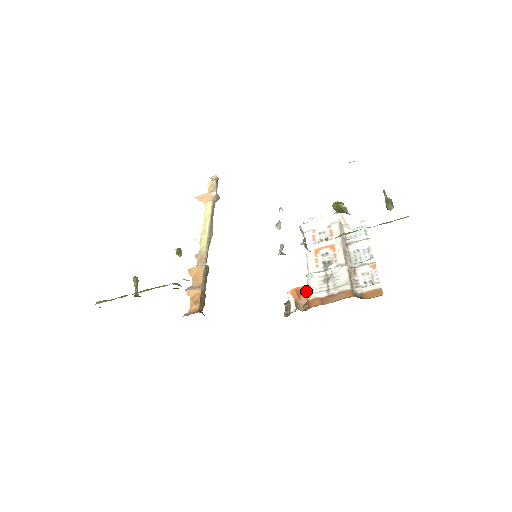
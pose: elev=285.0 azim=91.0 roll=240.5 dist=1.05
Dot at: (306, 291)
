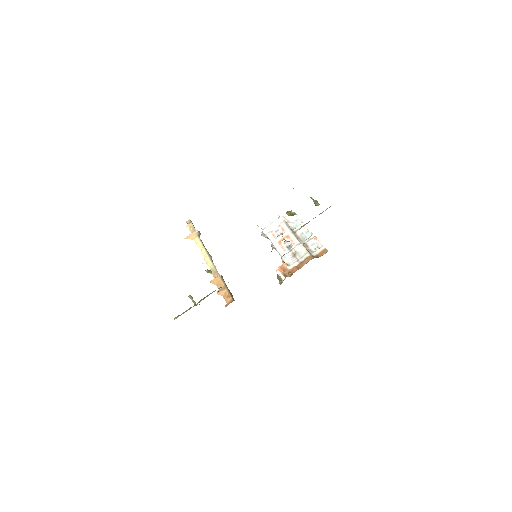
Dot at: (286, 266)
